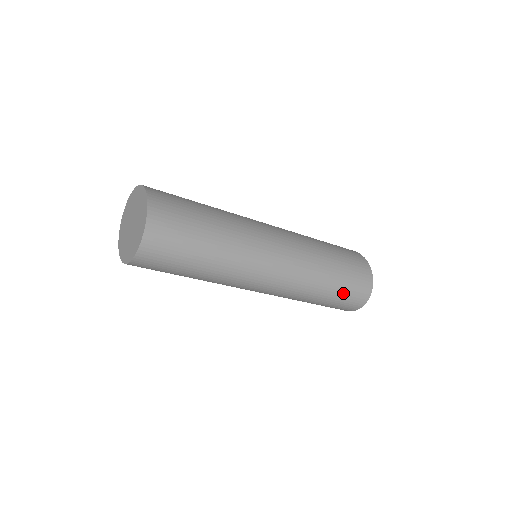
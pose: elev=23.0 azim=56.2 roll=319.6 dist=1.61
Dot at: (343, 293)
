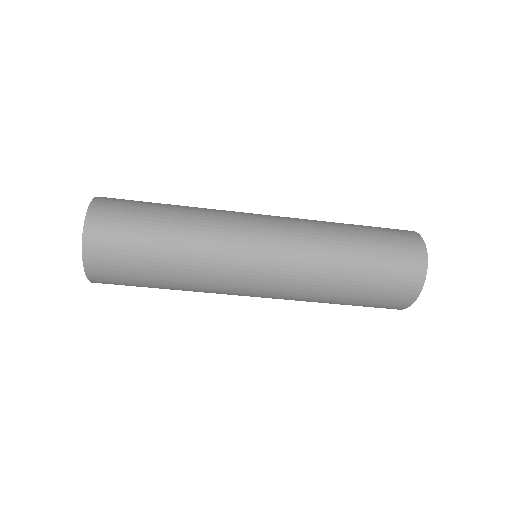
Dot at: (381, 252)
